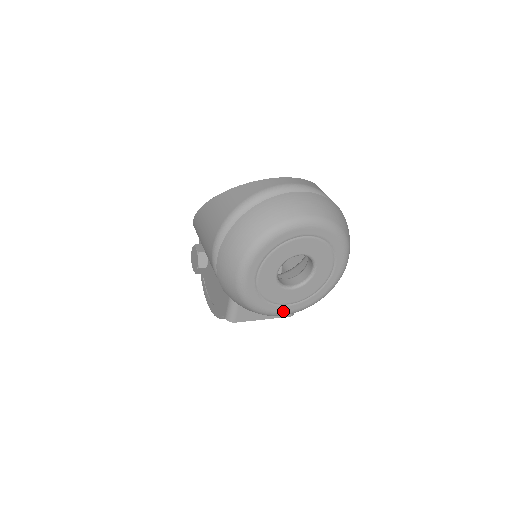
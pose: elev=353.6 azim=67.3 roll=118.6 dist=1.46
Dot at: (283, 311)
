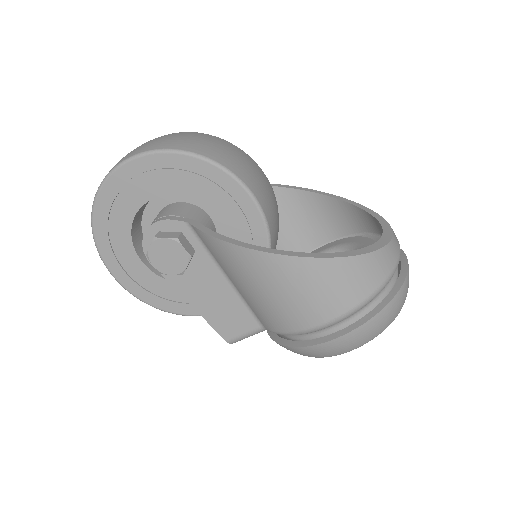
Dot at: occluded
